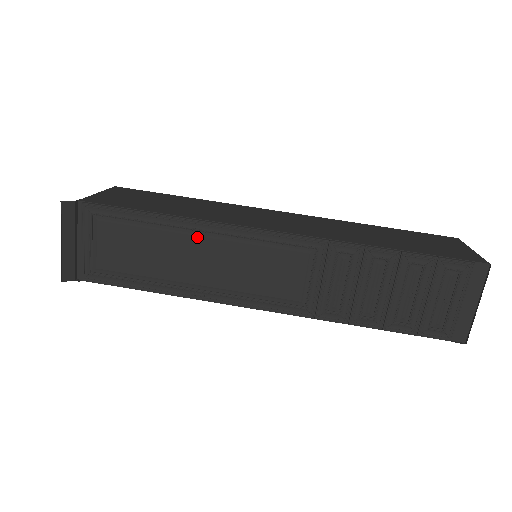
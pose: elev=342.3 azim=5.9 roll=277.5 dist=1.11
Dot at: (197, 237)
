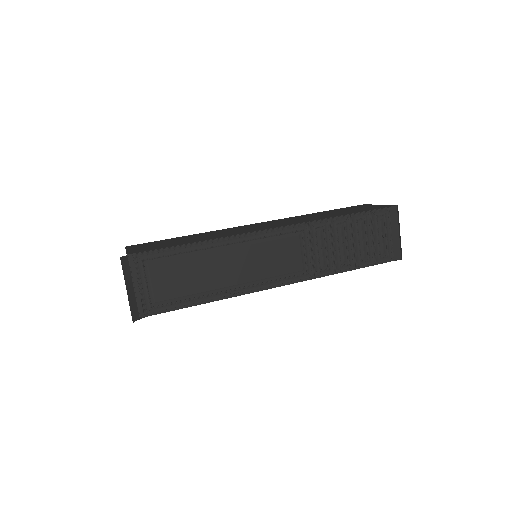
Dot at: (224, 250)
